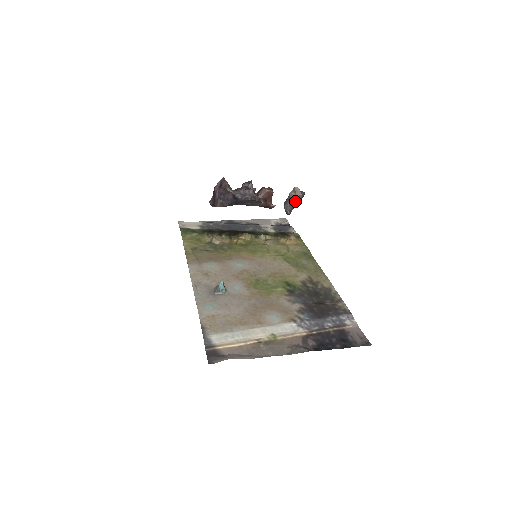
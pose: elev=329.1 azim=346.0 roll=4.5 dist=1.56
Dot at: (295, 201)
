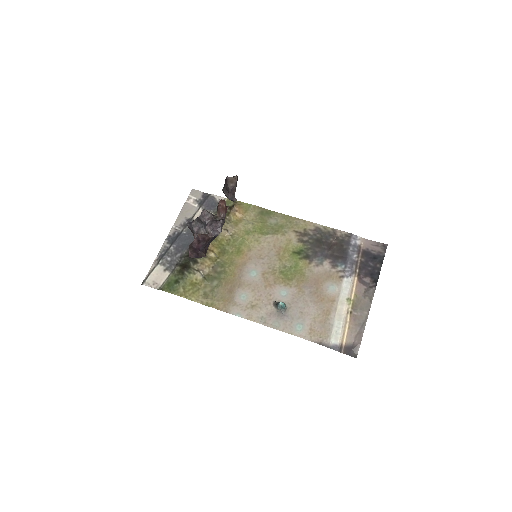
Dot at: (235, 188)
